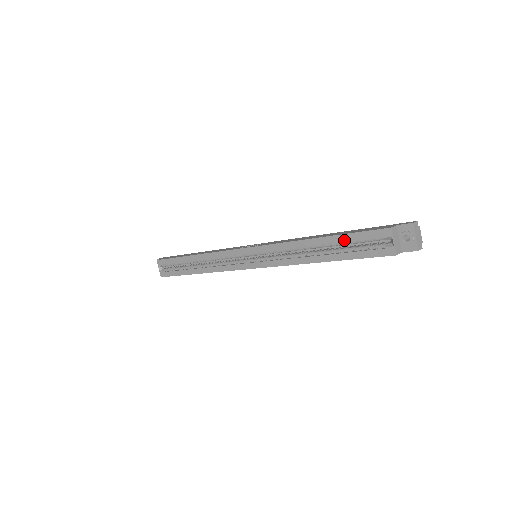
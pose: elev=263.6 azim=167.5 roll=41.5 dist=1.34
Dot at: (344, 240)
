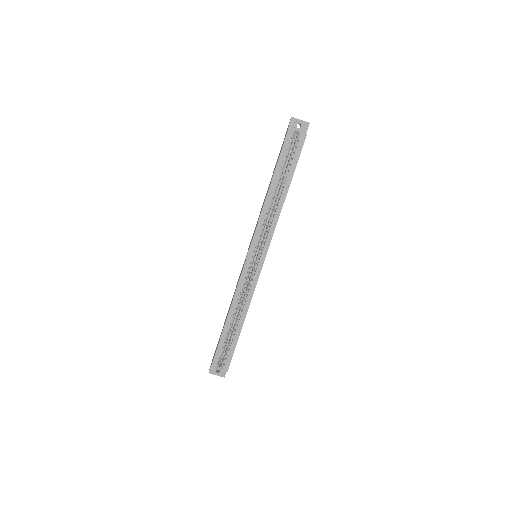
Dot at: (281, 166)
